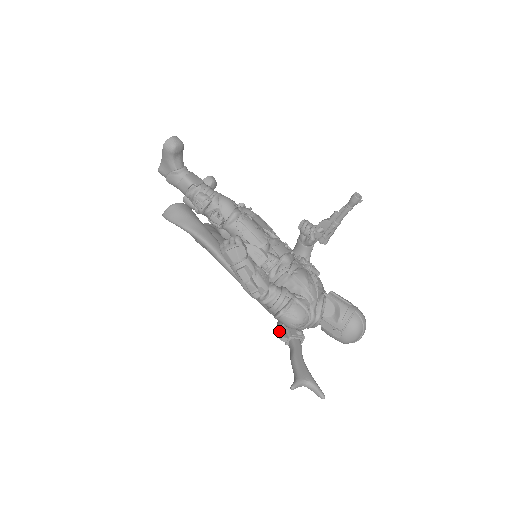
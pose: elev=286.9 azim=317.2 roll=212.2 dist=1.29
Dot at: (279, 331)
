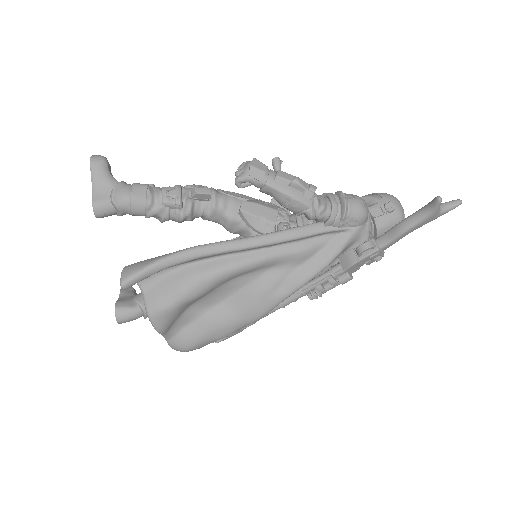
Dot at: (359, 246)
